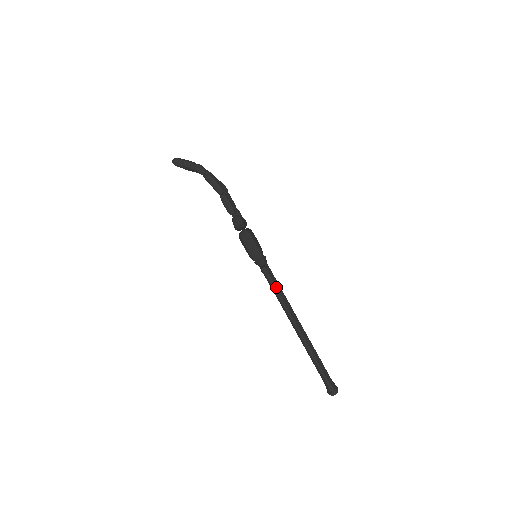
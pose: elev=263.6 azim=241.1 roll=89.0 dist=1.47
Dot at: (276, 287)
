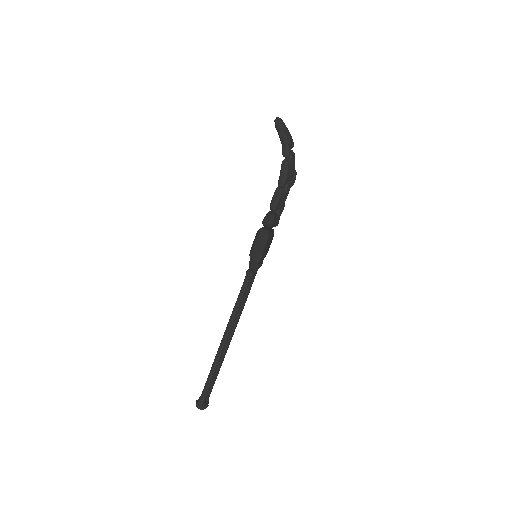
Dot at: (243, 294)
